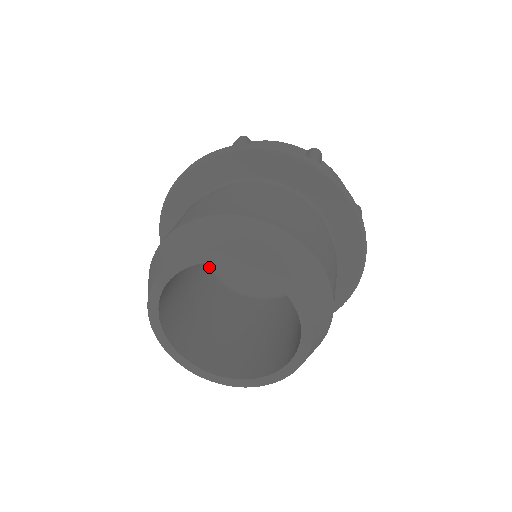
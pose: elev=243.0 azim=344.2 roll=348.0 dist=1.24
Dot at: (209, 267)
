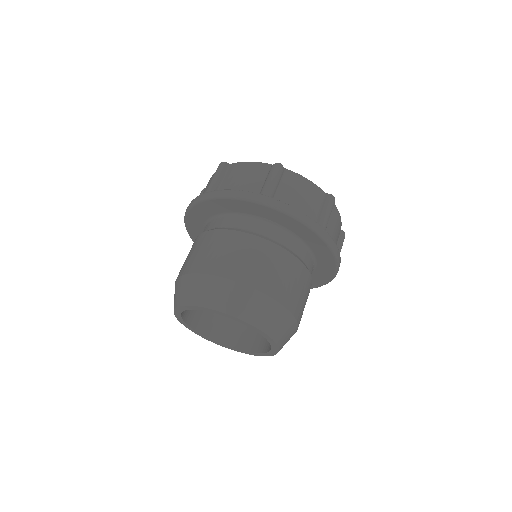
Dot at: occluded
